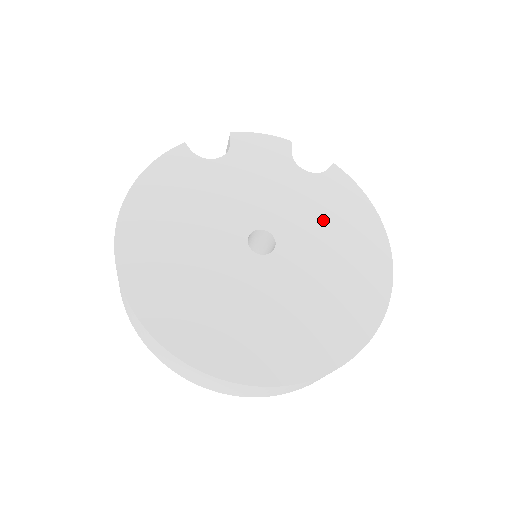
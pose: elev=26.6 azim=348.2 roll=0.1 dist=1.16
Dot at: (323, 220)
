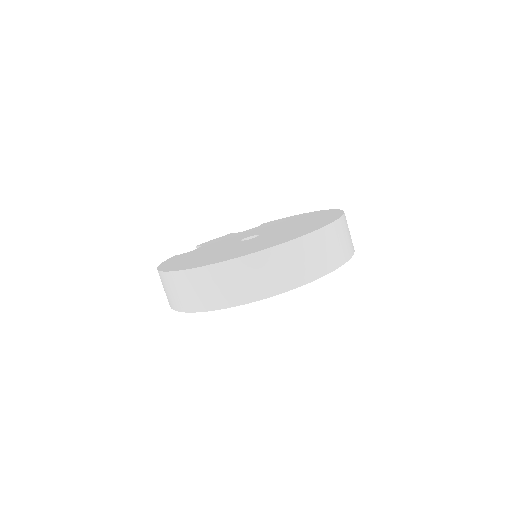
Dot at: (275, 225)
